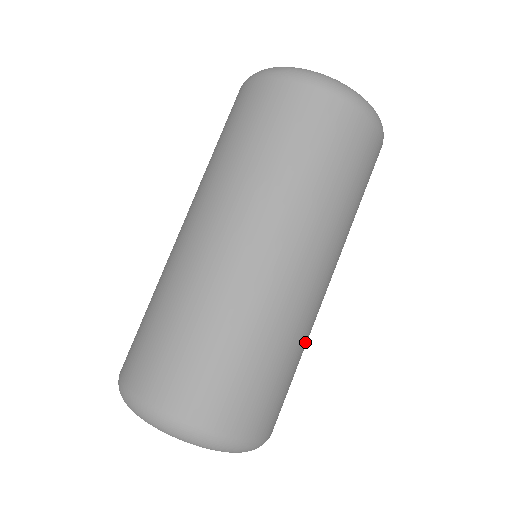
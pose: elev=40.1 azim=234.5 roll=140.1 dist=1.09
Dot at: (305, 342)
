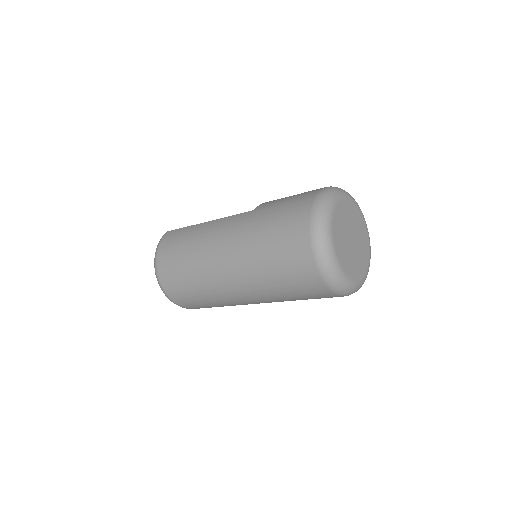
Dot at: occluded
